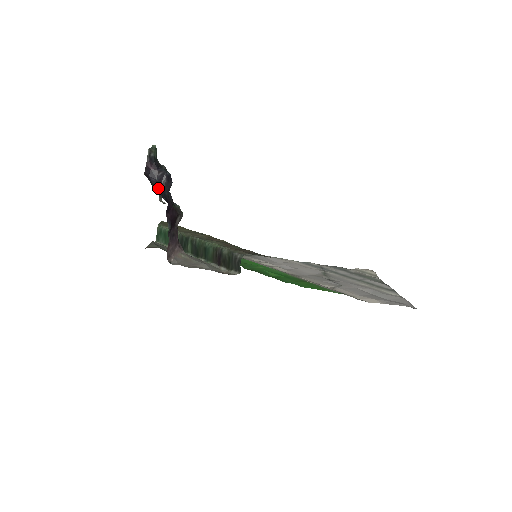
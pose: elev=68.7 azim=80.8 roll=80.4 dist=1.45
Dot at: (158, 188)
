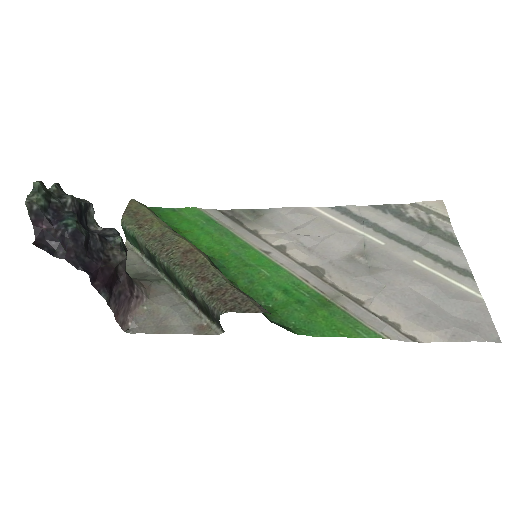
Dot at: (64, 258)
